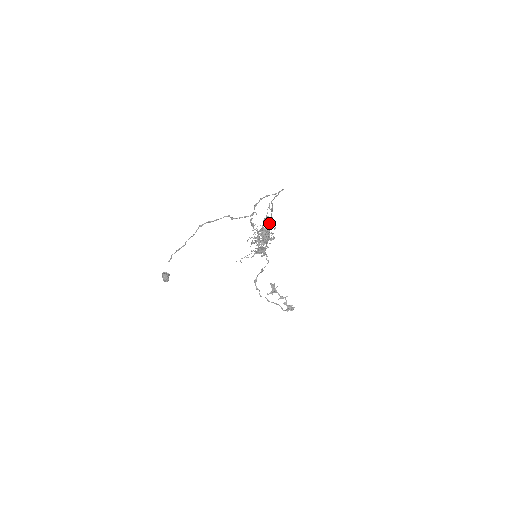
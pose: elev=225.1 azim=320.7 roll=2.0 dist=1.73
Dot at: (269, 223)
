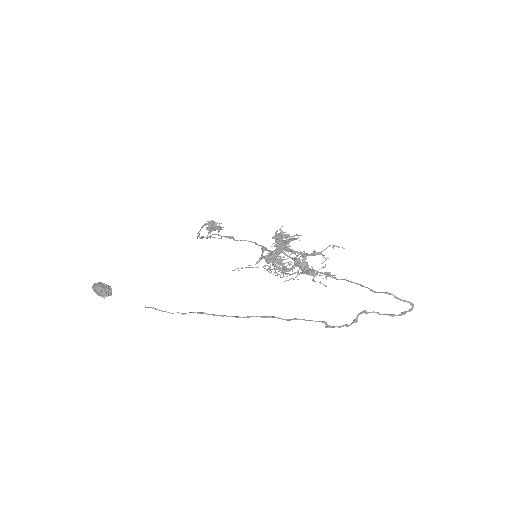
Dot at: occluded
